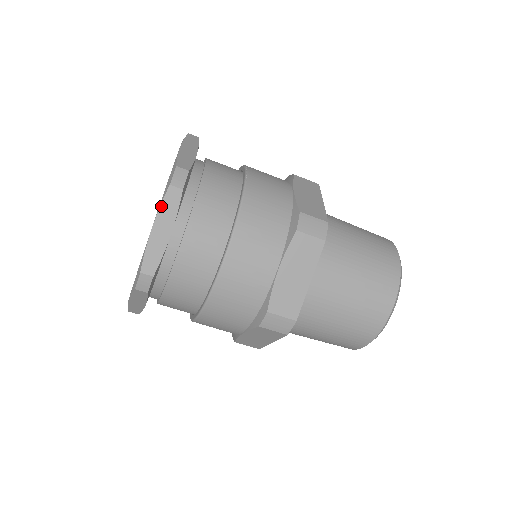
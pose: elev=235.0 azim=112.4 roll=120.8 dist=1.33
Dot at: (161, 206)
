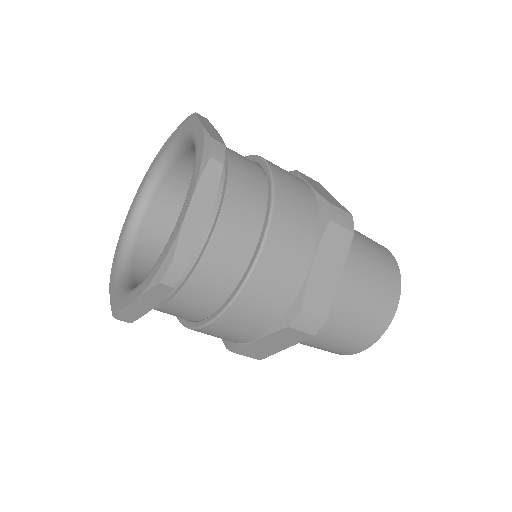
Dot at: (200, 181)
